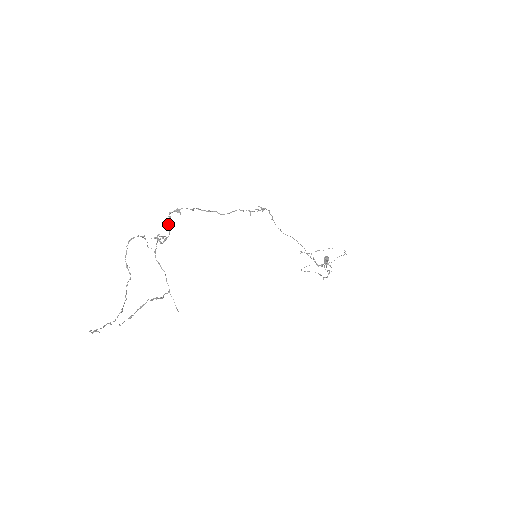
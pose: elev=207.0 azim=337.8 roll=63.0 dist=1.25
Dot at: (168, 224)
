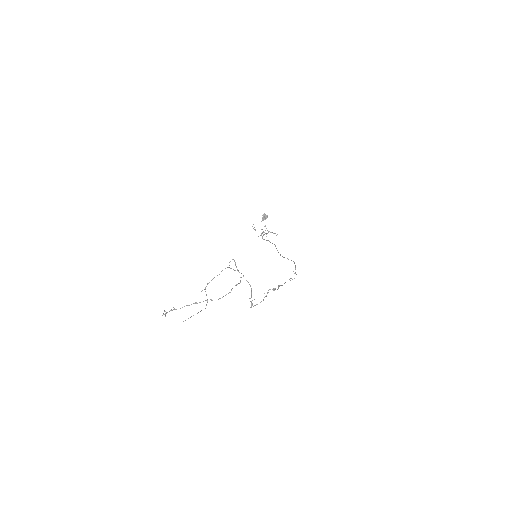
Dot at: occluded
